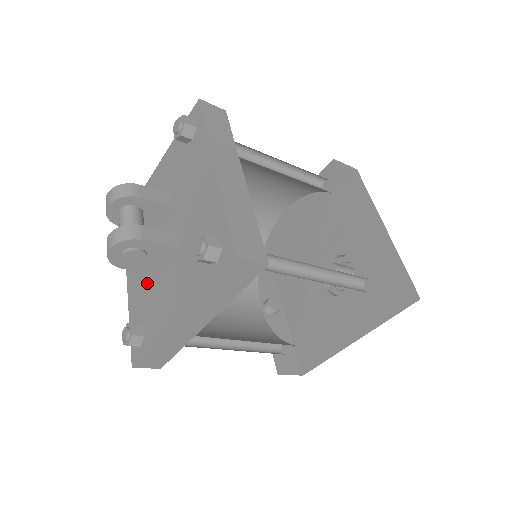
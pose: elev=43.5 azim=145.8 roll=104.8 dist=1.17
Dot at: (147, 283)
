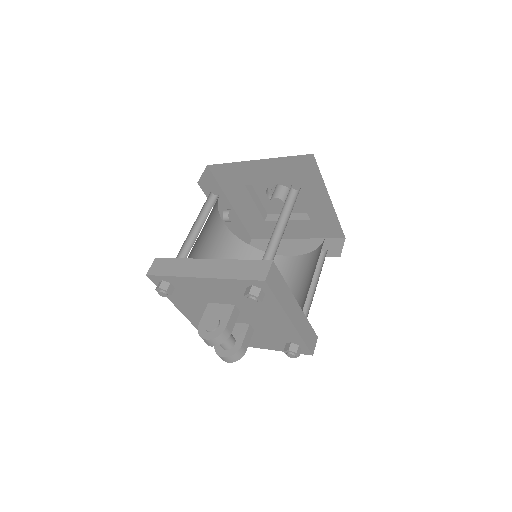
Dot at: occluded
